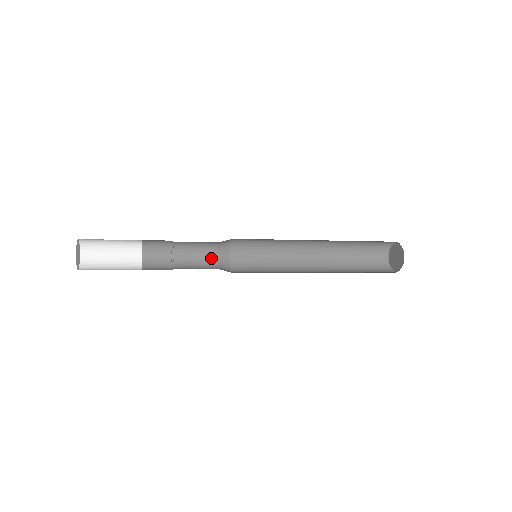
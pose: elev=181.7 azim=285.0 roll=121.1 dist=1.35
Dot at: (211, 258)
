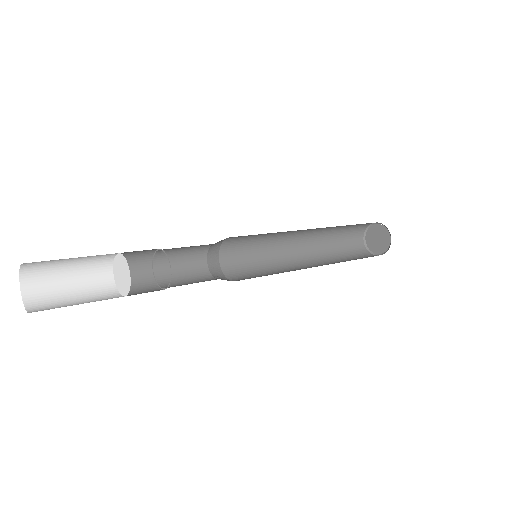
Dot at: (202, 269)
